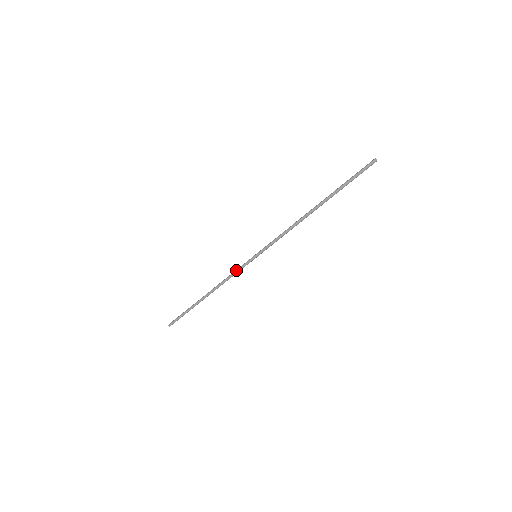
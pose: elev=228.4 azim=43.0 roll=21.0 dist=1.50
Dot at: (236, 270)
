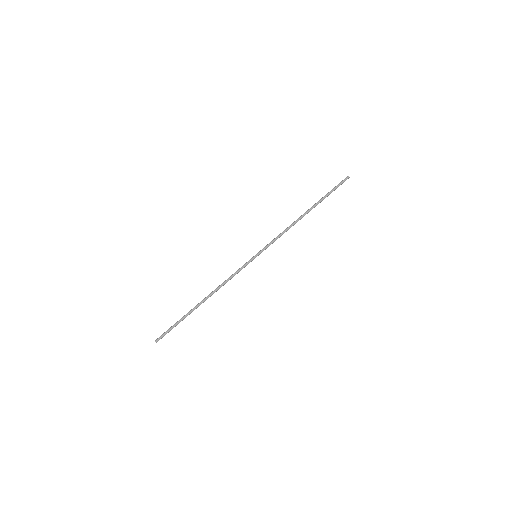
Dot at: (237, 271)
